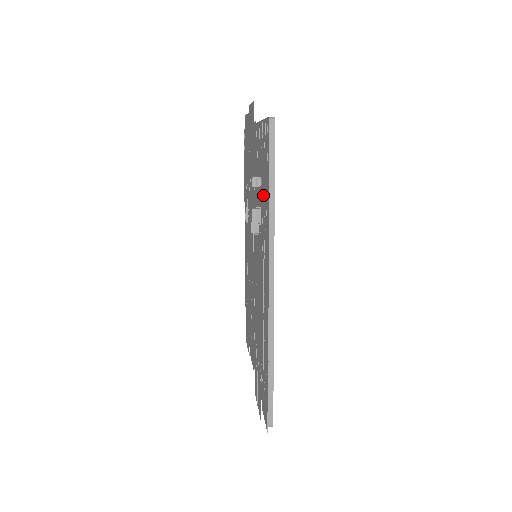
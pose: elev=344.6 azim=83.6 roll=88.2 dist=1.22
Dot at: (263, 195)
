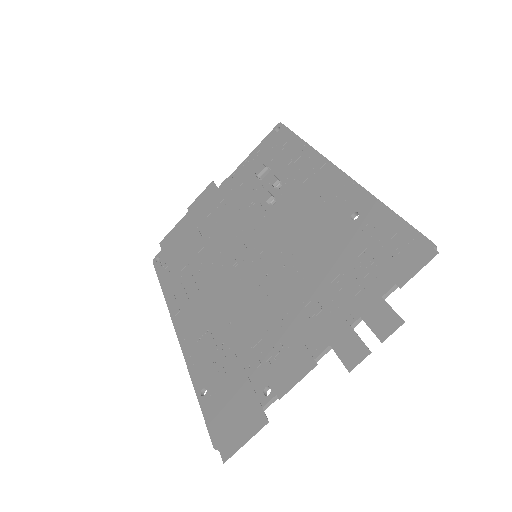
Dot at: (281, 164)
